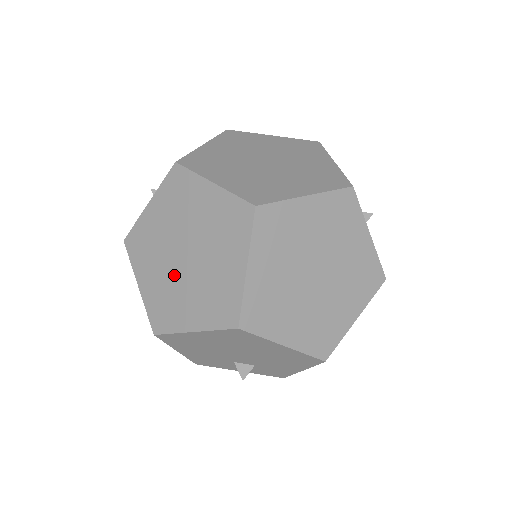
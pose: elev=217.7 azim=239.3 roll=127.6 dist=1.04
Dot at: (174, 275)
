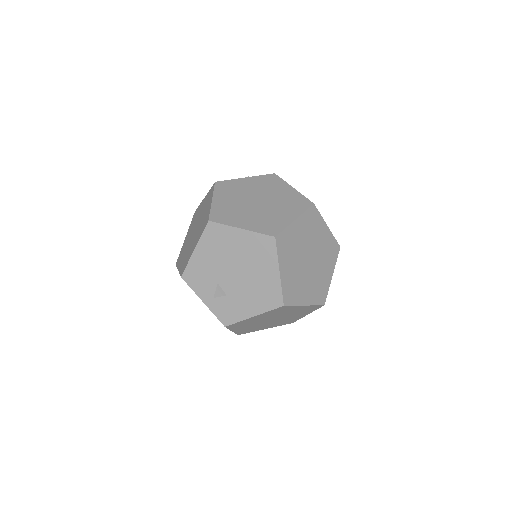
Dot at: (244, 205)
